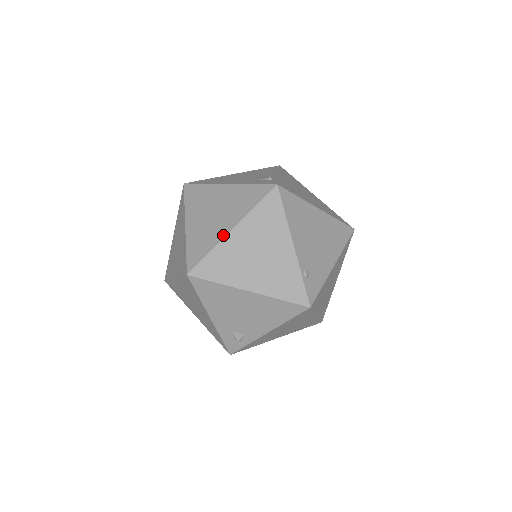
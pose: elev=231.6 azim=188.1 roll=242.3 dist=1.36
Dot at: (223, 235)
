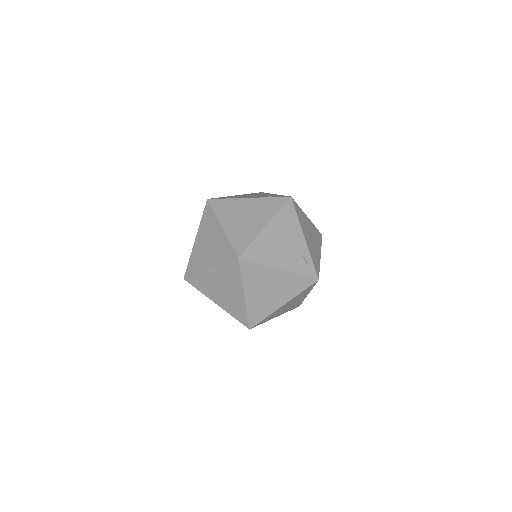
Dot at: (223, 233)
